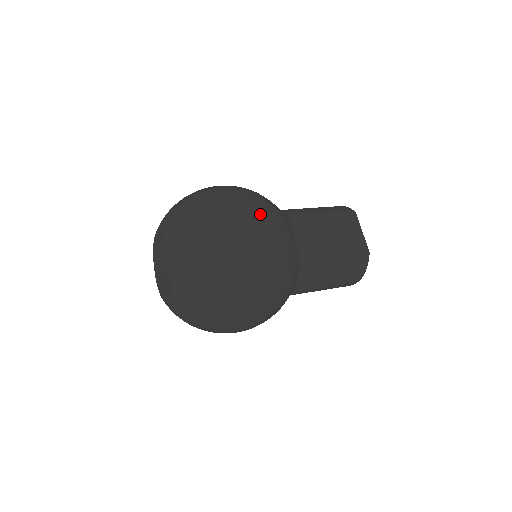
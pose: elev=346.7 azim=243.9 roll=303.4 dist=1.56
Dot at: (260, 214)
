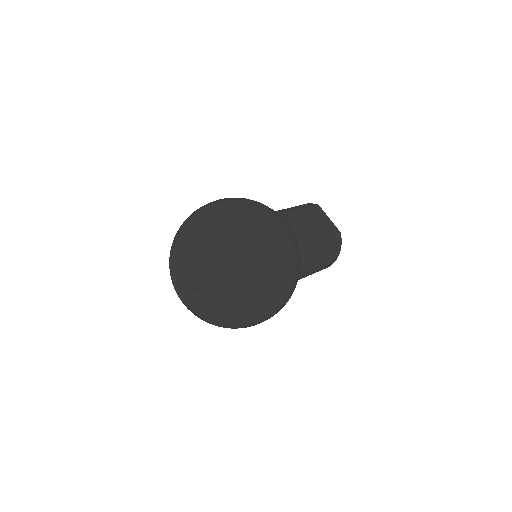
Dot at: (265, 211)
